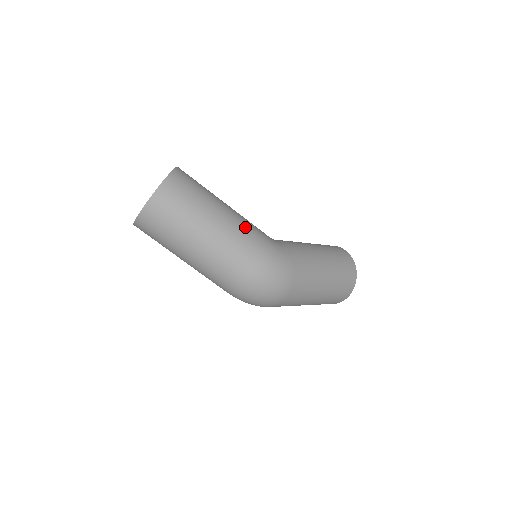
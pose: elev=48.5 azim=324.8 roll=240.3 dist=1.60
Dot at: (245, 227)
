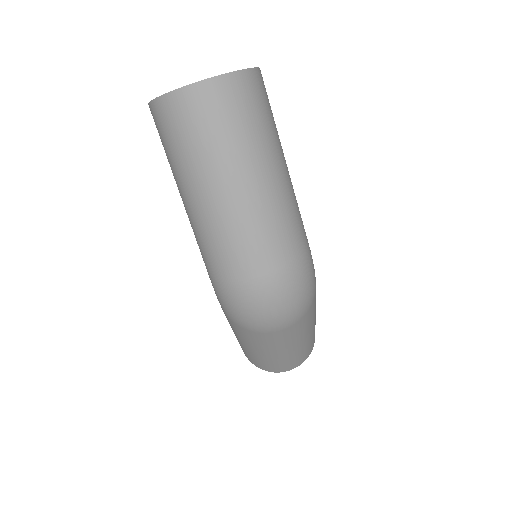
Dot at: occluded
